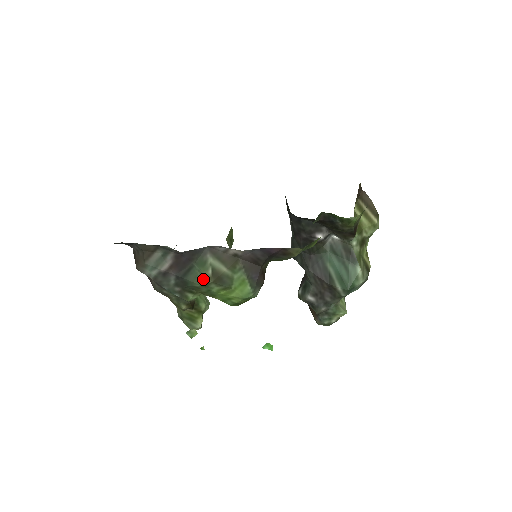
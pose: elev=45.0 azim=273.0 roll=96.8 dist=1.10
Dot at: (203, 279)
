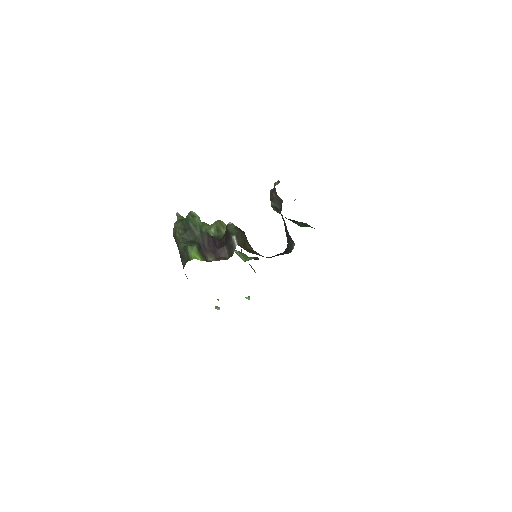
Dot at: occluded
